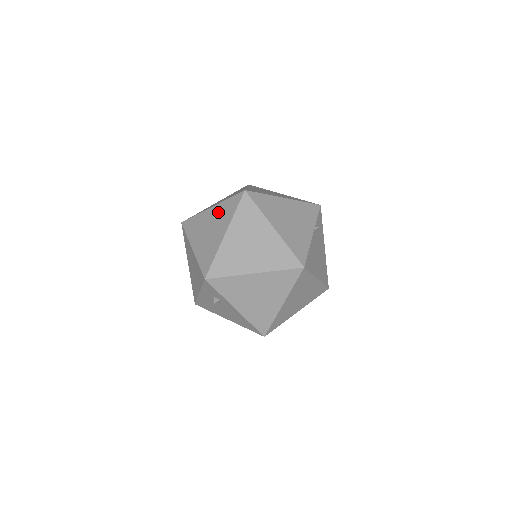
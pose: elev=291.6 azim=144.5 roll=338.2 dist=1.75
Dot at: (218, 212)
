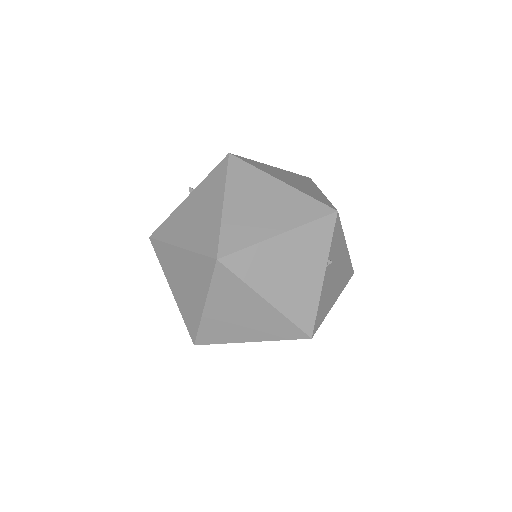
Dot at: (189, 265)
